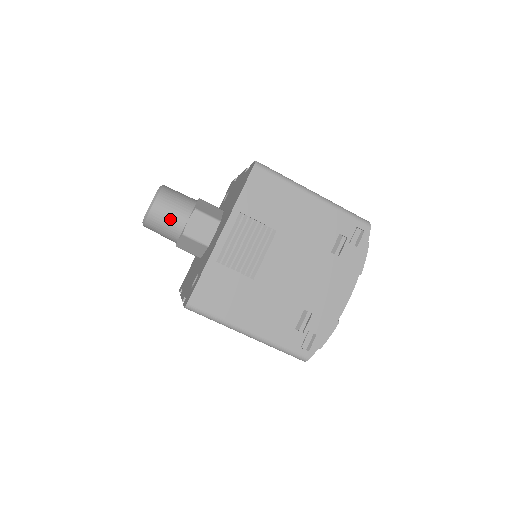
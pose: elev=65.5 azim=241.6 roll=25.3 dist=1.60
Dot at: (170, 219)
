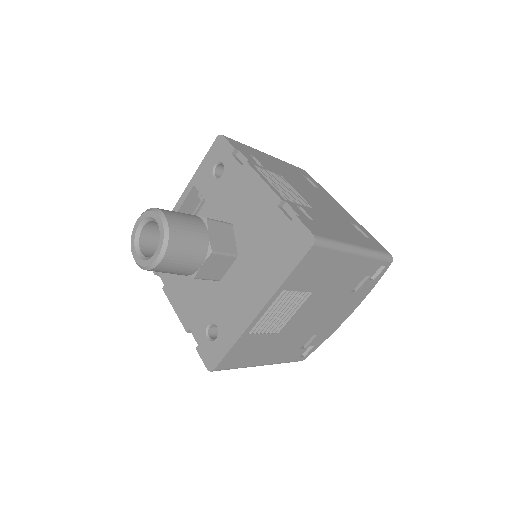
Dot at: (180, 268)
